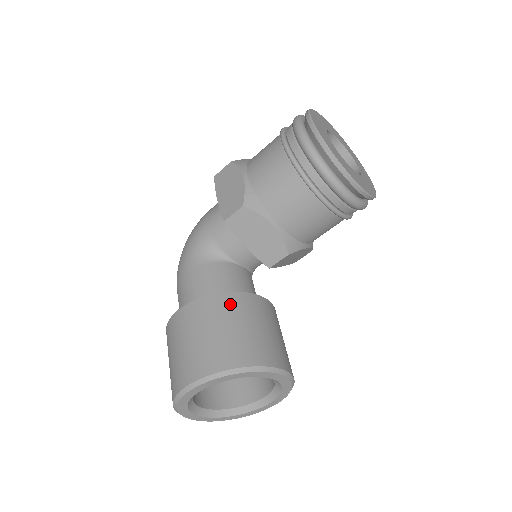
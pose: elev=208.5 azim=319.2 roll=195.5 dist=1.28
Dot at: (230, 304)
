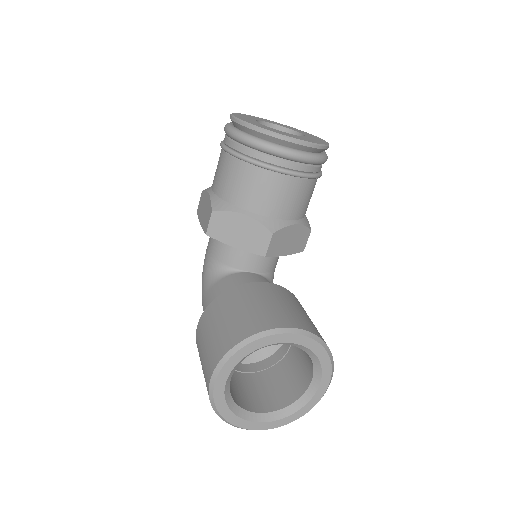
Dot at: (232, 296)
